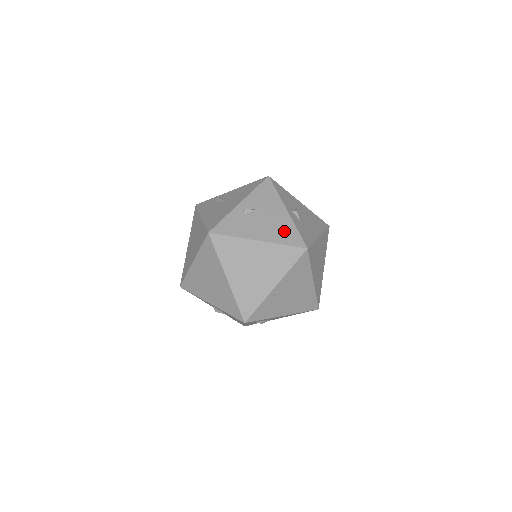
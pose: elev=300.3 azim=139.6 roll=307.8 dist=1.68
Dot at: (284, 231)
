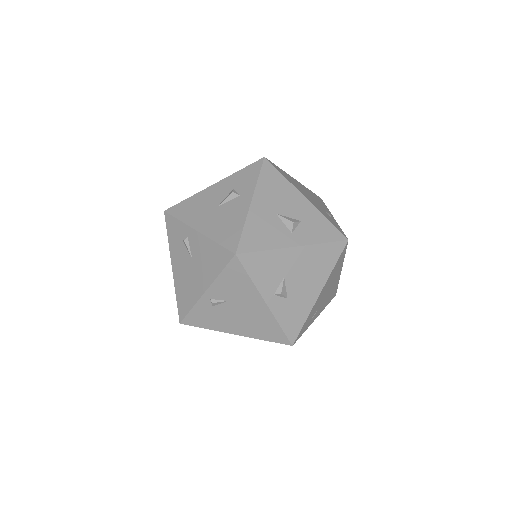
Dot at: (264, 327)
